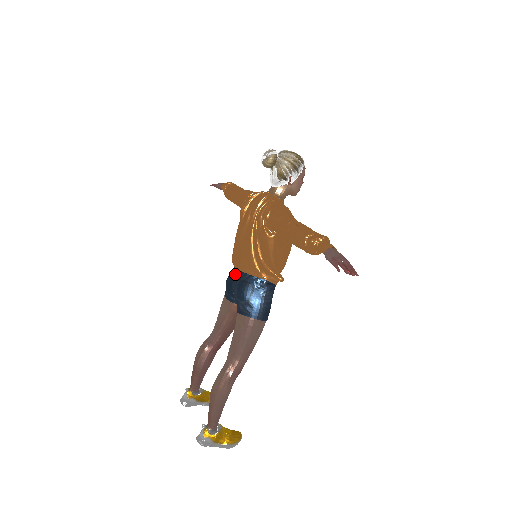
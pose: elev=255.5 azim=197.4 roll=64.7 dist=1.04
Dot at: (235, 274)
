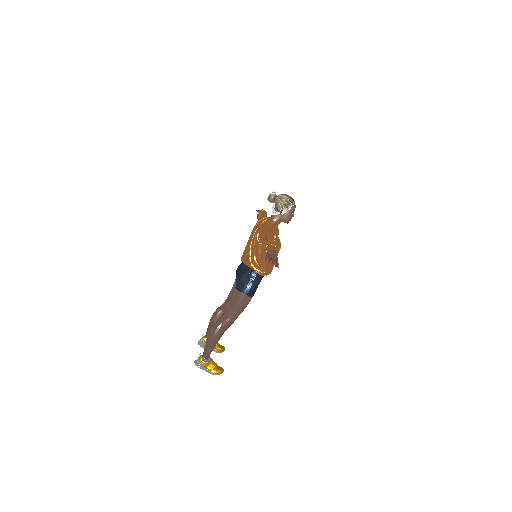
Dot at: (241, 264)
